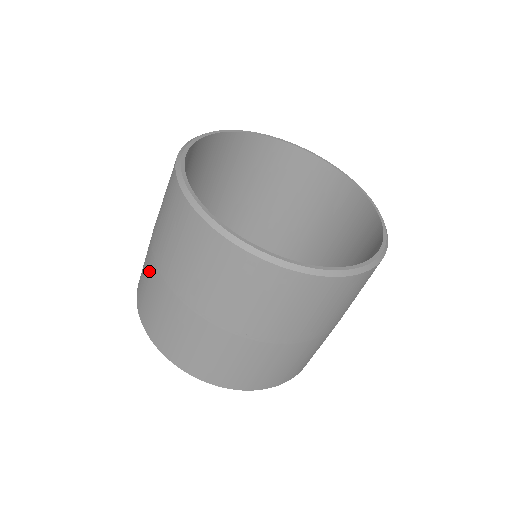
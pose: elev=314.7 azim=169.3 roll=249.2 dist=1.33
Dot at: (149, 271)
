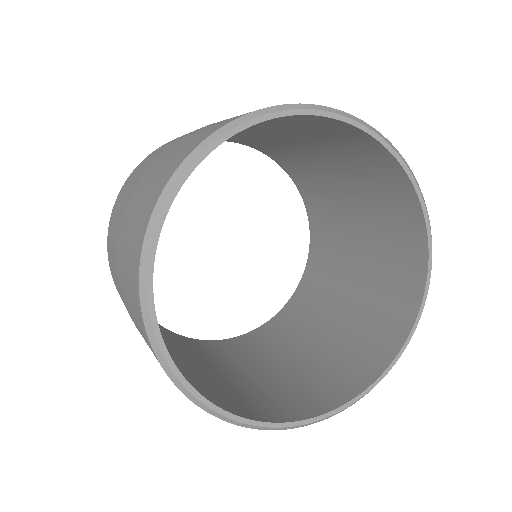
Dot at: (154, 157)
